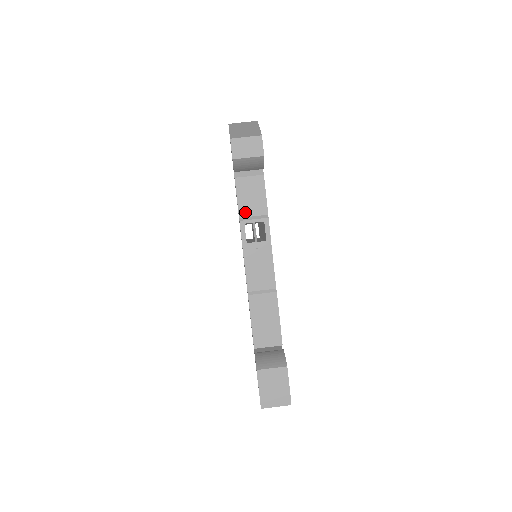
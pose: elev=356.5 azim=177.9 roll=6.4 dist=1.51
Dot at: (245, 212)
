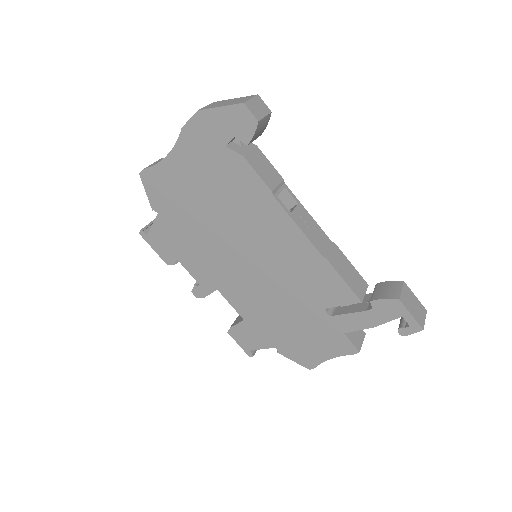
Dot at: (271, 184)
